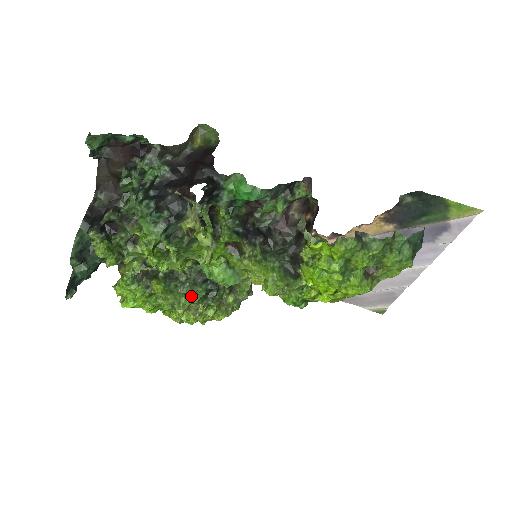
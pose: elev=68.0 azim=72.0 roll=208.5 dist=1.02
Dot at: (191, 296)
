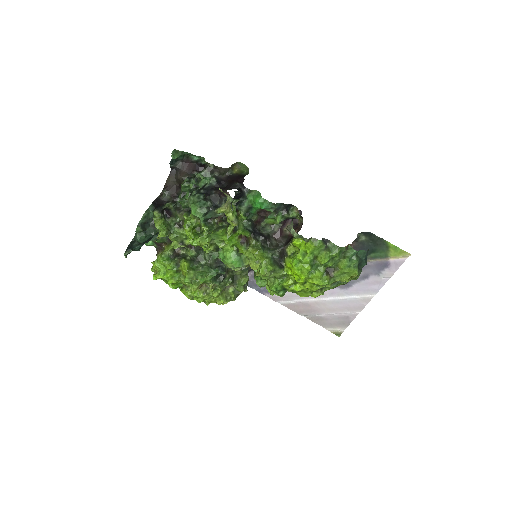
Dot at: (206, 276)
